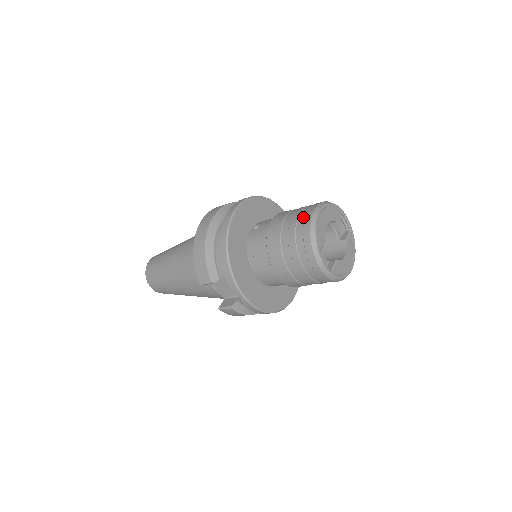
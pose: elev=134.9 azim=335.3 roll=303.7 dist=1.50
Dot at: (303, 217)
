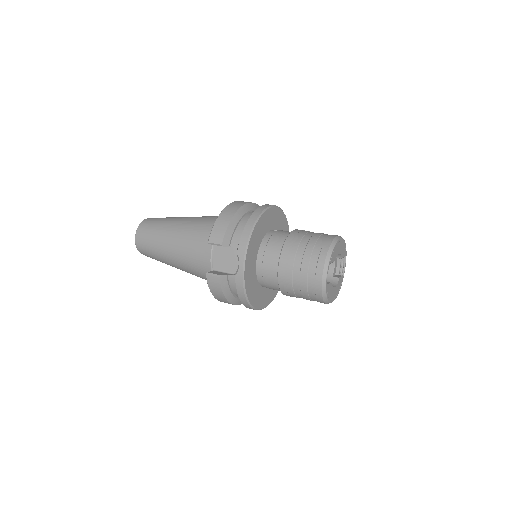
Dot at: (326, 236)
